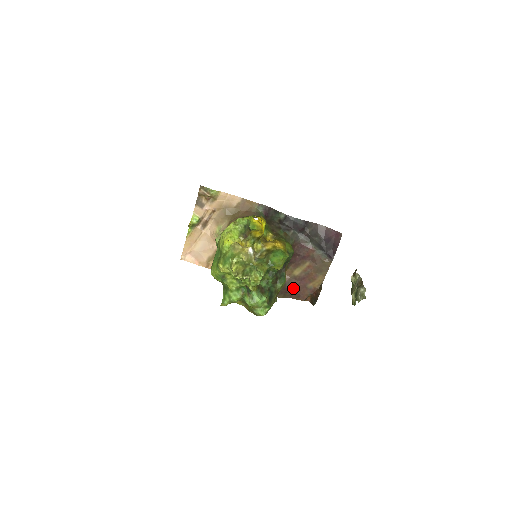
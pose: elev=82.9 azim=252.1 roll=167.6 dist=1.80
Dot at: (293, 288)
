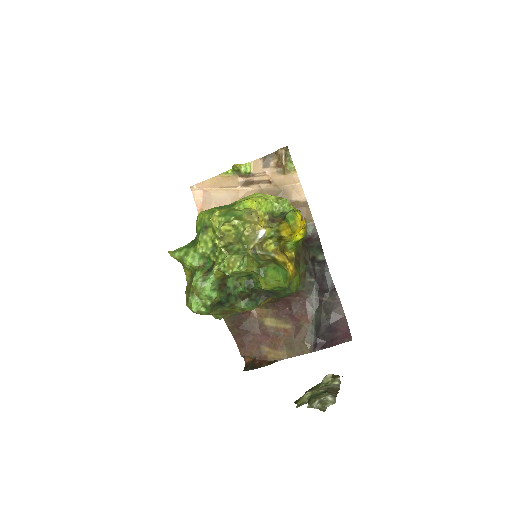
Dot at: (248, 332)
